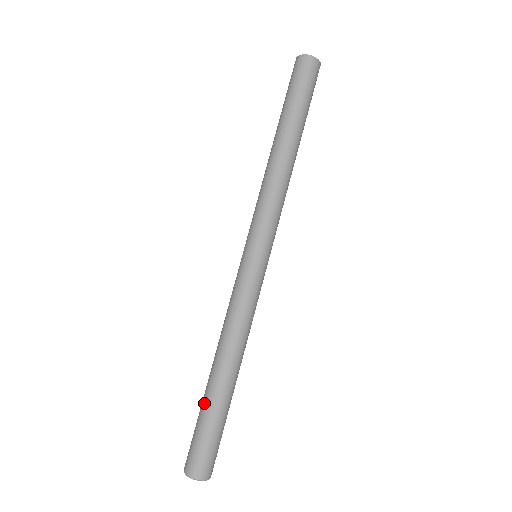
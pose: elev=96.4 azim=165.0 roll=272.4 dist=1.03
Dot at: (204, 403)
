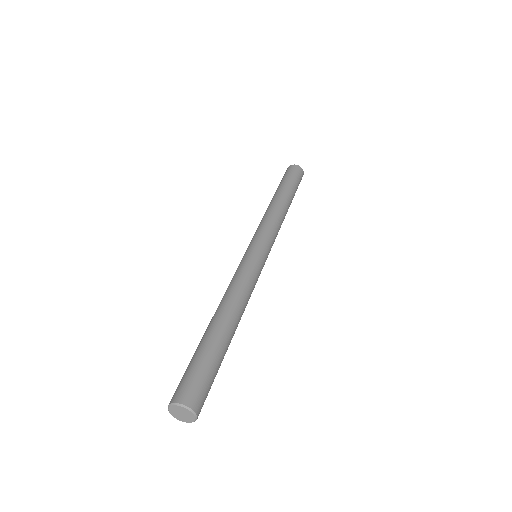
Dot at: occluded
